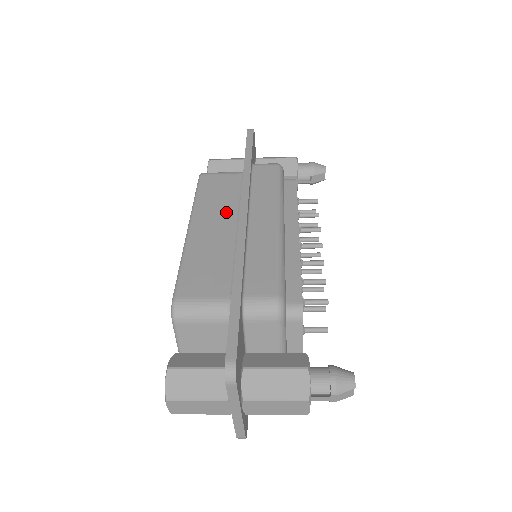
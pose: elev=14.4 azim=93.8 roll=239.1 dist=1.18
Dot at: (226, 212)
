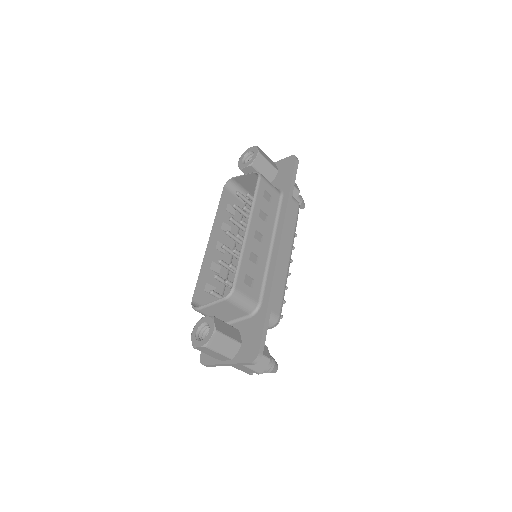
Dot at: (267, 228)
